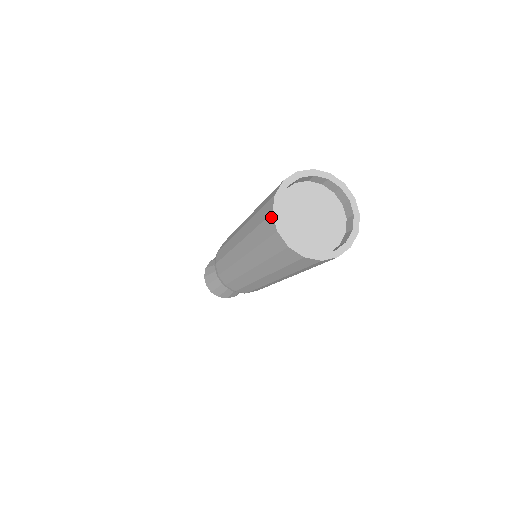
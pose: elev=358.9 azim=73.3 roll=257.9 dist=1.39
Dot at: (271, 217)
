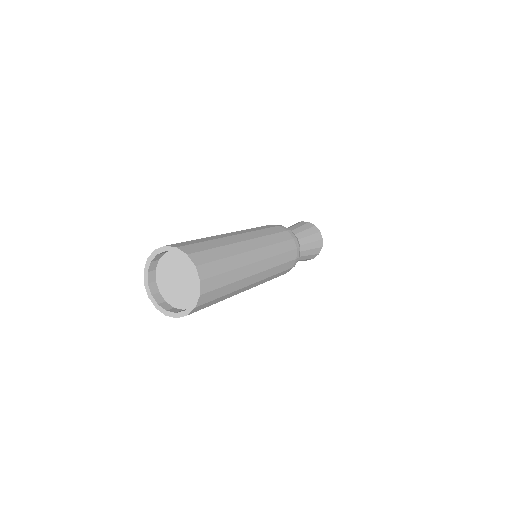
Dot at: (146, 271)
